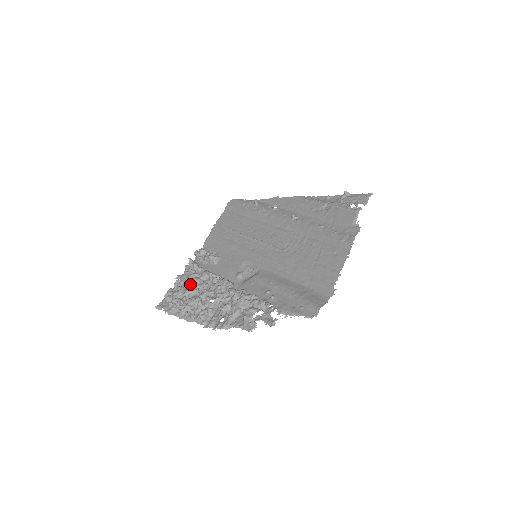
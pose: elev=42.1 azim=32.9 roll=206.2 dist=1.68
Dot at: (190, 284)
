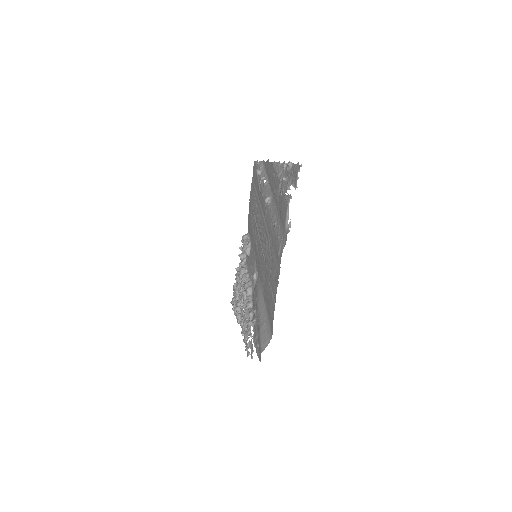
Dot at: (238, 283)
